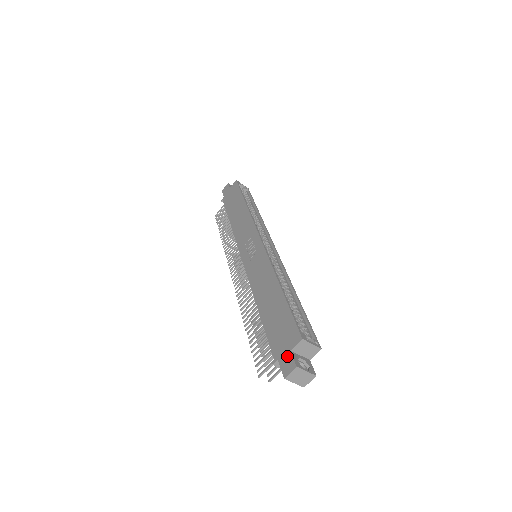
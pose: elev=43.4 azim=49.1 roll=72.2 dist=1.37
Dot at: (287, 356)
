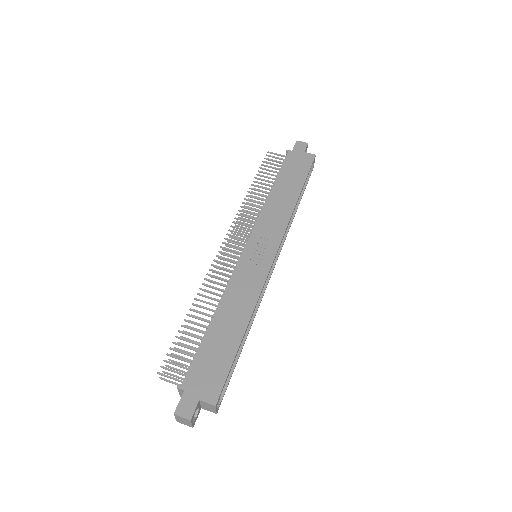
Dot at: (193, 400)
